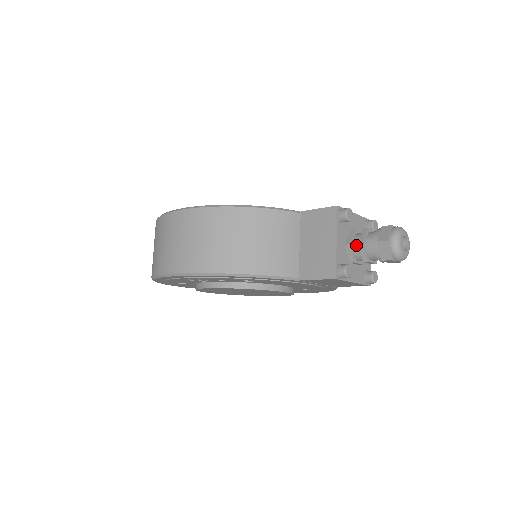
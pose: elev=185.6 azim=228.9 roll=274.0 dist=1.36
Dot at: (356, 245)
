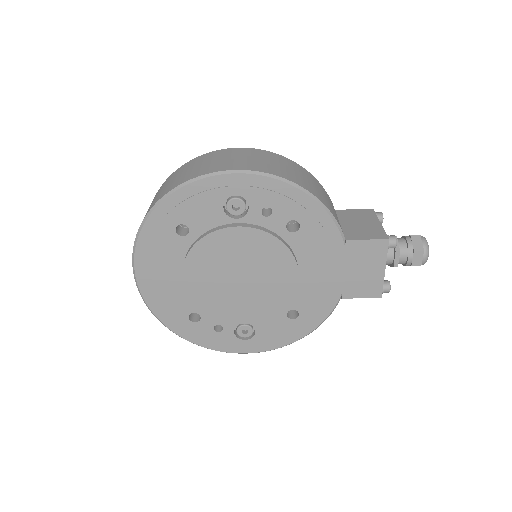
Dot at: occluded
